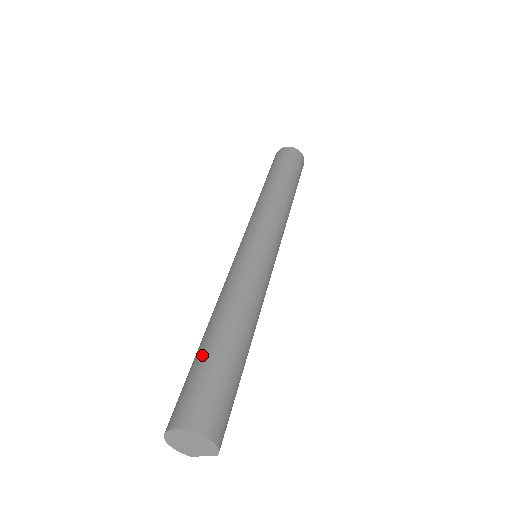
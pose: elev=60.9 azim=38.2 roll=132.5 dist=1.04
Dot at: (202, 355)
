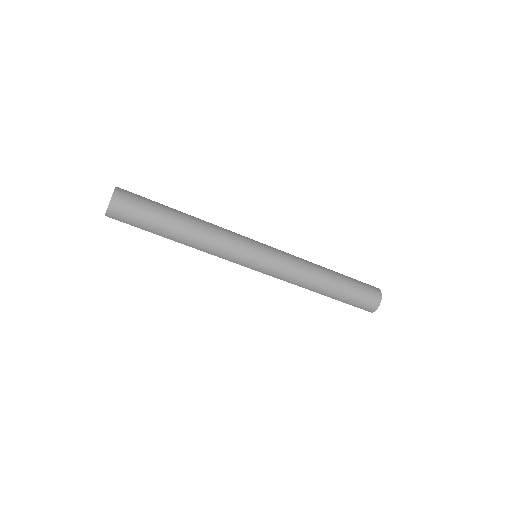
Dot at: (164, 205)
